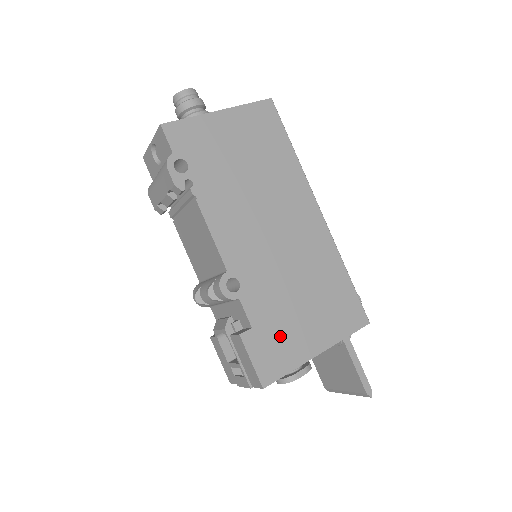
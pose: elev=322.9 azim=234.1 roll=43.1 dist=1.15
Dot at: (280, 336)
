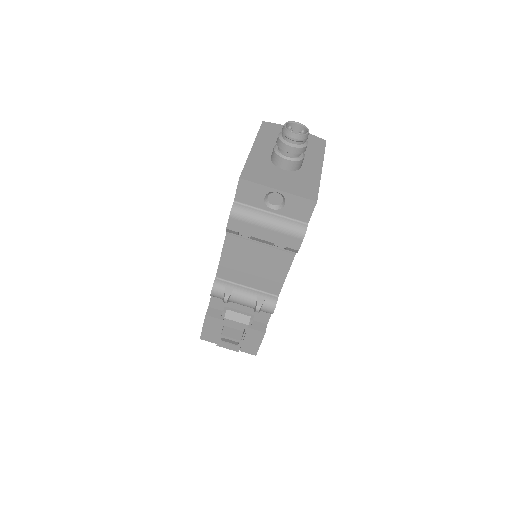
Dot at: occluded
